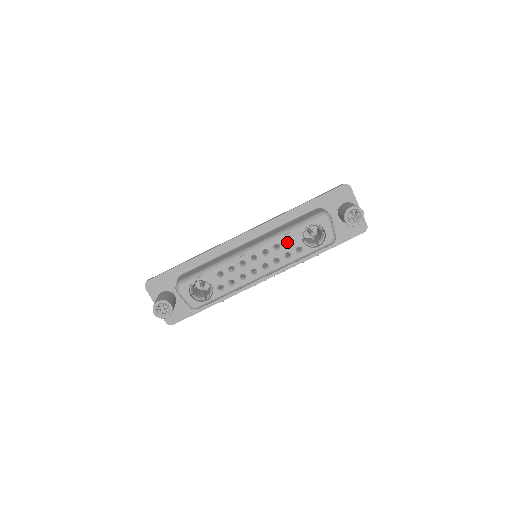
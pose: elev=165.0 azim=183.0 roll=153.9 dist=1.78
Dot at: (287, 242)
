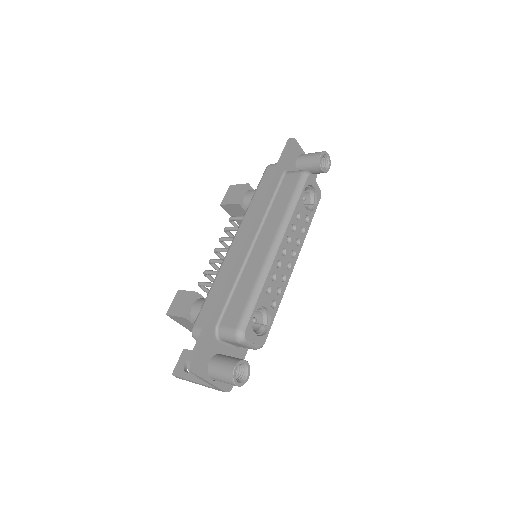
Dot at: occluded
